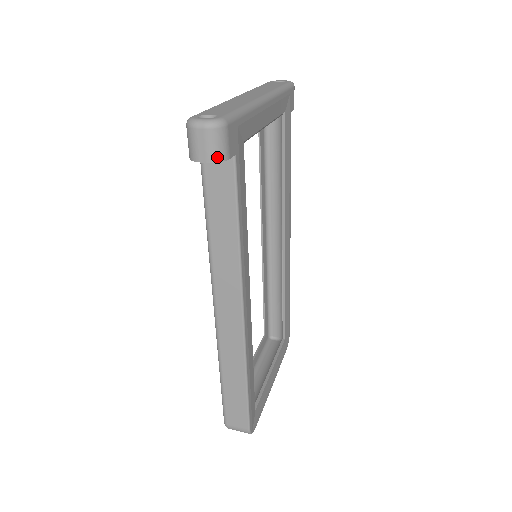
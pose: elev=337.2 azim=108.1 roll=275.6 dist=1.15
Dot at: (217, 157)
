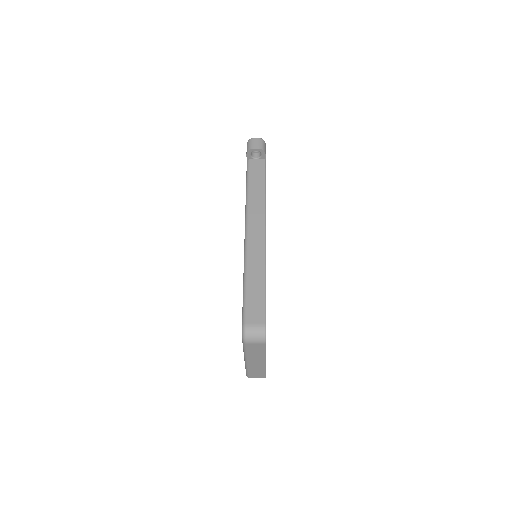
Dot at: (262, 148)
